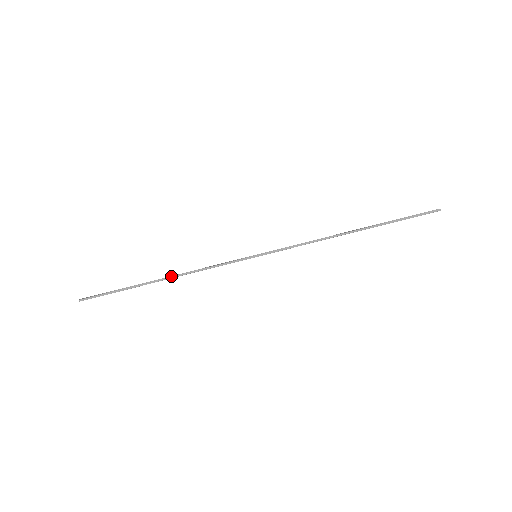
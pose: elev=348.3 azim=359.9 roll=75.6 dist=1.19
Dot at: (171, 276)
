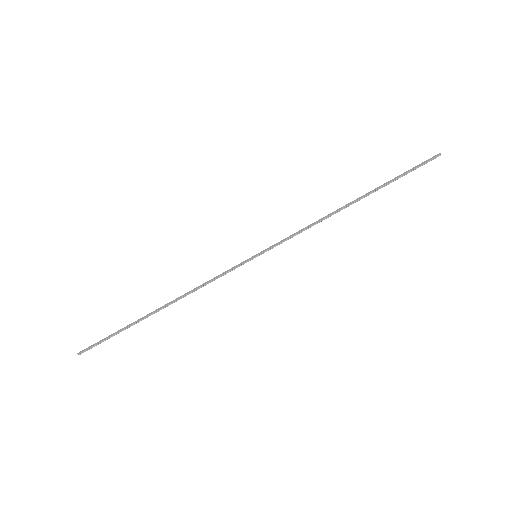
Dot at: occluded
